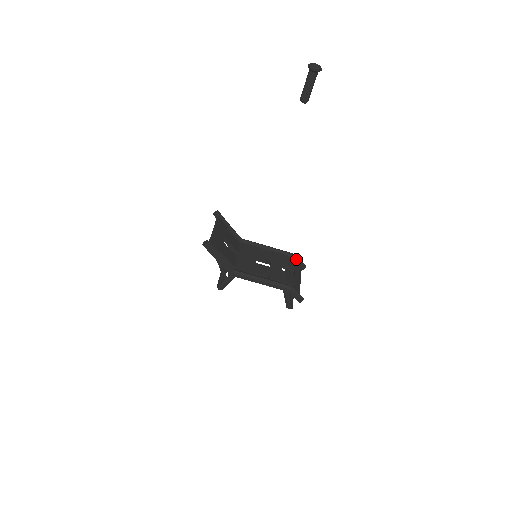
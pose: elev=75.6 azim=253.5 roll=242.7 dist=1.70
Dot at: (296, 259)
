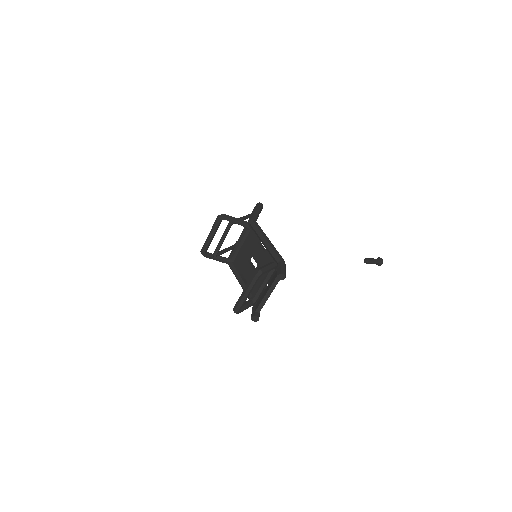
Dot at: occluded
